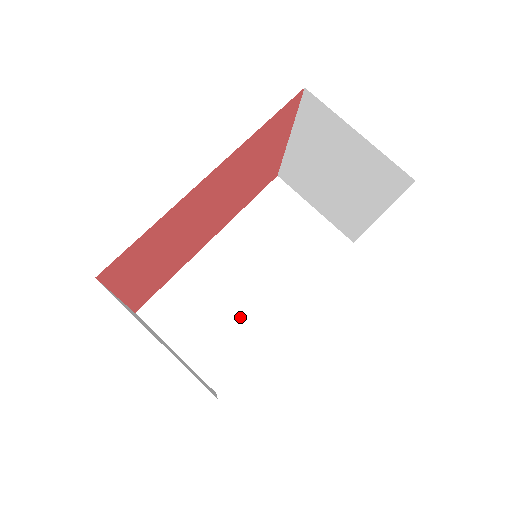
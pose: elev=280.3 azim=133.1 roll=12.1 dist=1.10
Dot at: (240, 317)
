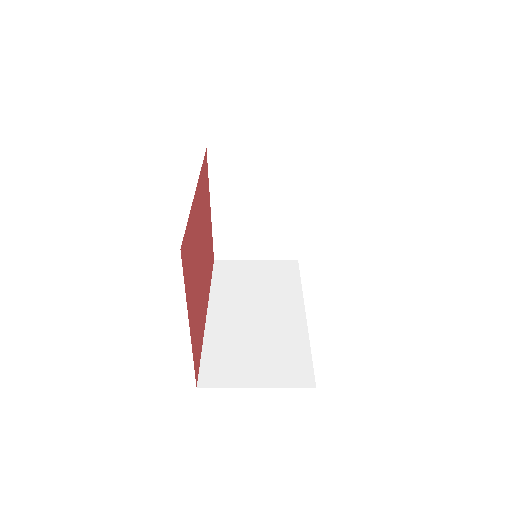
Dot at: (277, 336)
